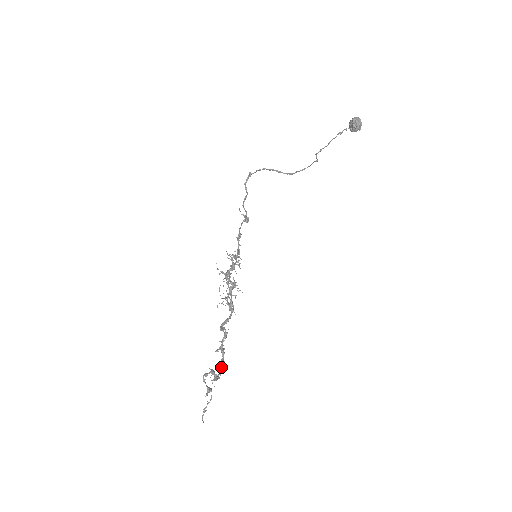
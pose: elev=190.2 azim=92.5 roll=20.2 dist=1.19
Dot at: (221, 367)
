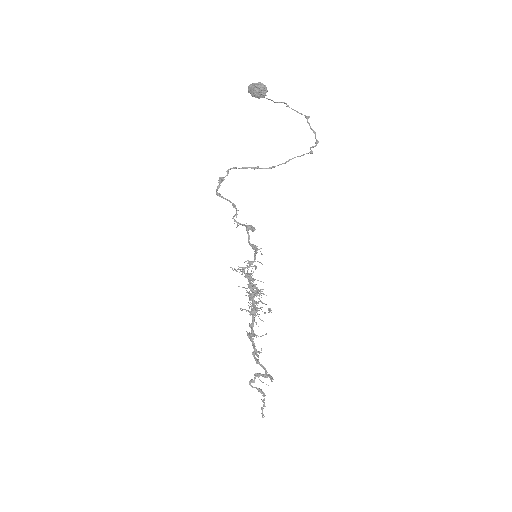
Dot at: (261, 366)
